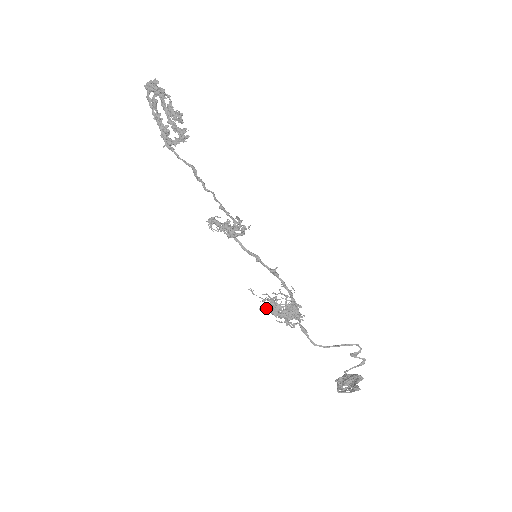
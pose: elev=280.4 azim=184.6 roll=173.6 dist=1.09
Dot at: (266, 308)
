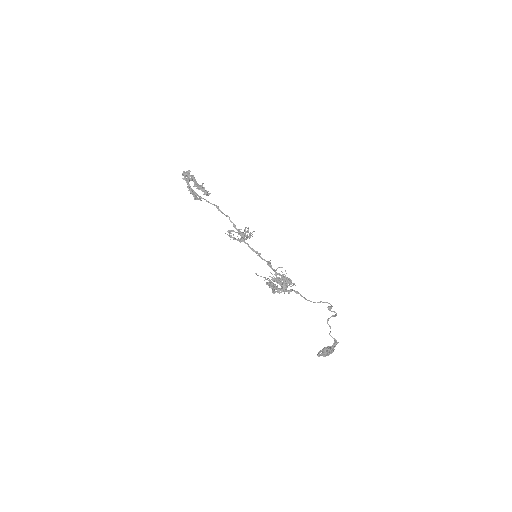
Dot at: (271, 279)
